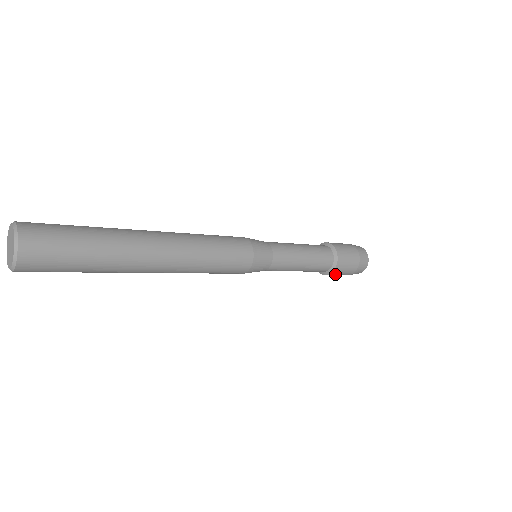
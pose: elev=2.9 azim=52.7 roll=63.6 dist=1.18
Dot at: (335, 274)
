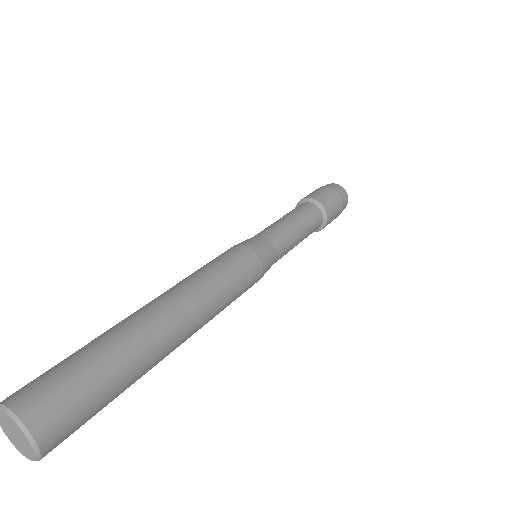
Dot at: occluded
